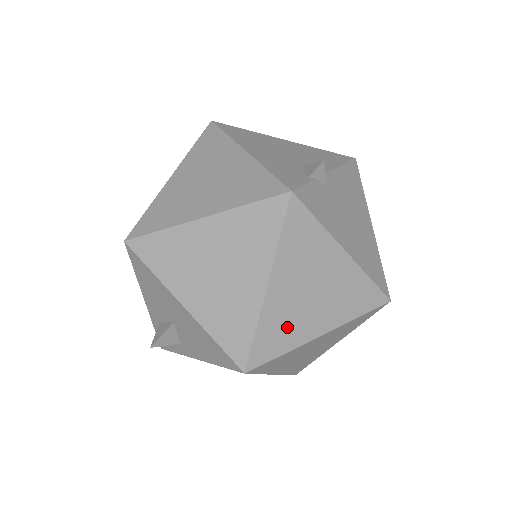
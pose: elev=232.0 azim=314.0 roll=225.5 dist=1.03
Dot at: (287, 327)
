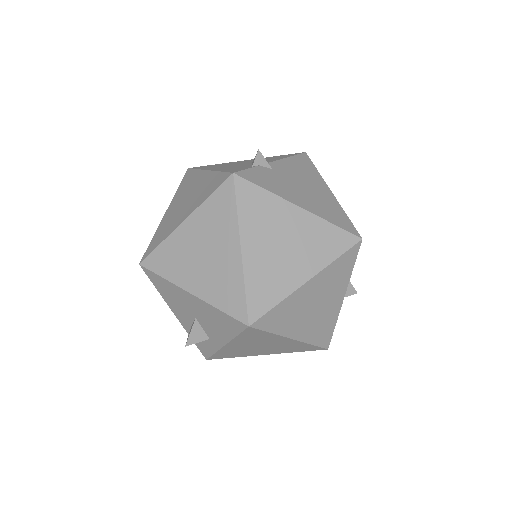
Dot at: (272, 280)
